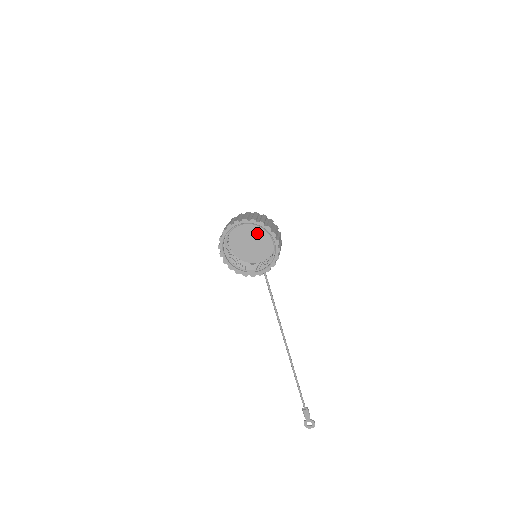
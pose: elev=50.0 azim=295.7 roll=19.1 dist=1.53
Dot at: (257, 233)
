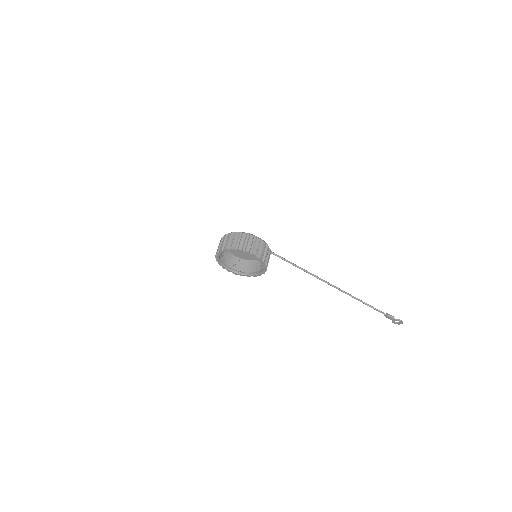
Dot at: occluded
